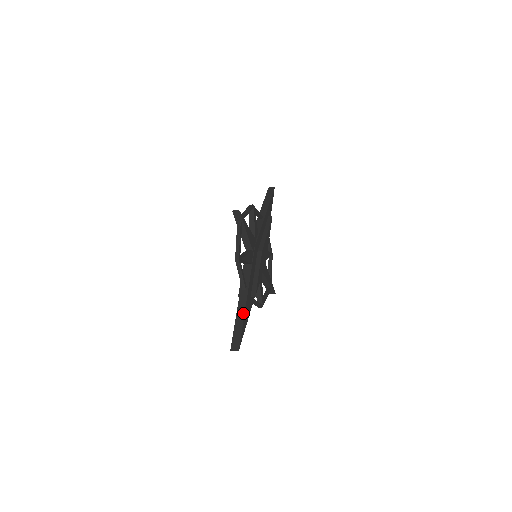
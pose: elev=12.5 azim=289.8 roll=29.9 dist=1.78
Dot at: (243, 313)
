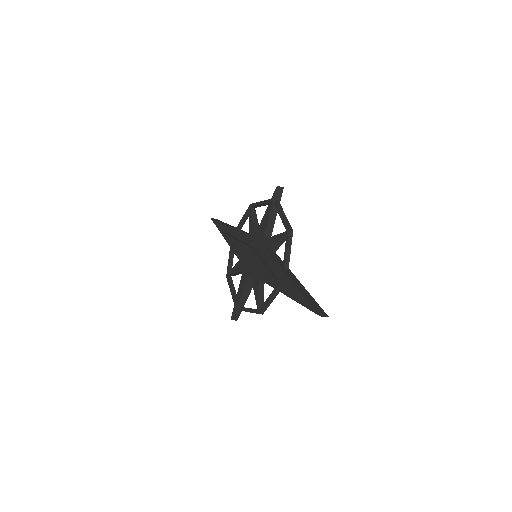
Dot at: (304, 287)
